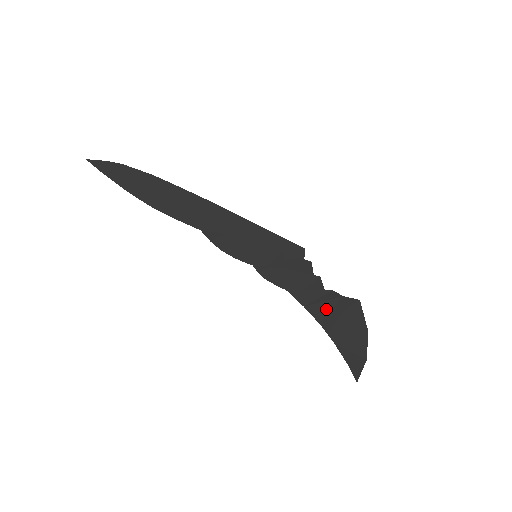
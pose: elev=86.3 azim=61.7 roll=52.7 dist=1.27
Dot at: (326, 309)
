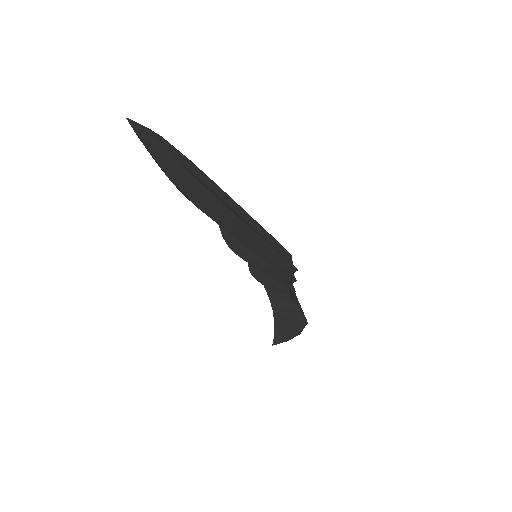
Dot at: (283, 310)
